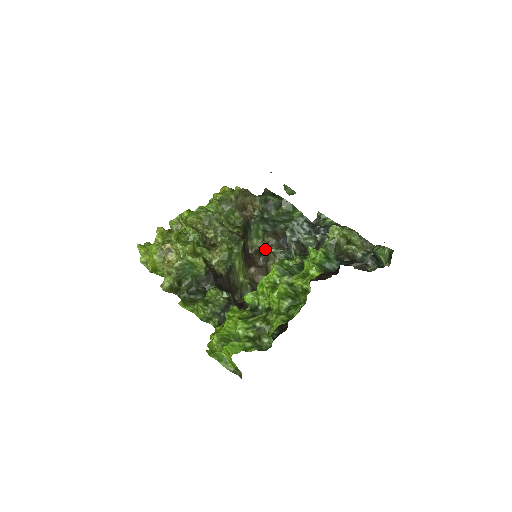
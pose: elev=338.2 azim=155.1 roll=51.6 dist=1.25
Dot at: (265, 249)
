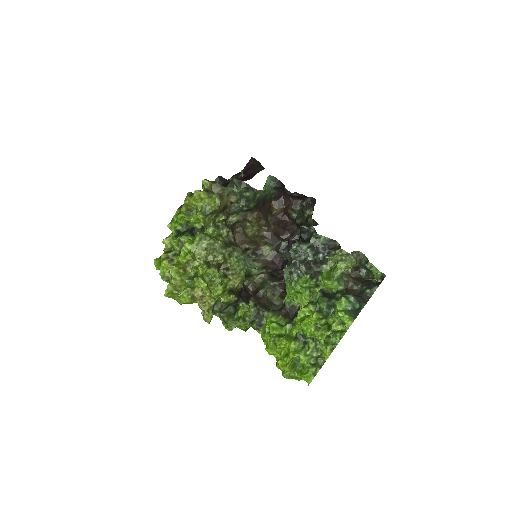
Dot at: (241, 221)
